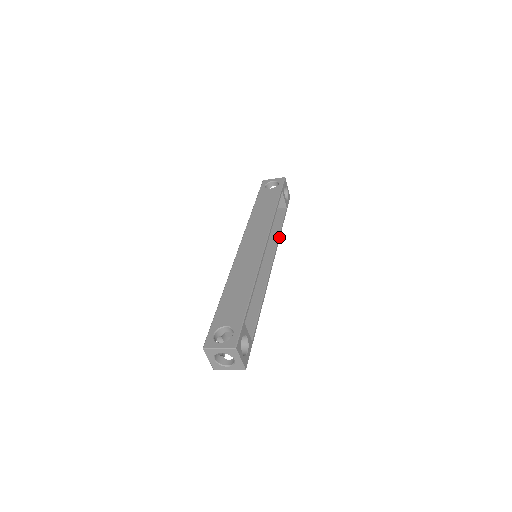
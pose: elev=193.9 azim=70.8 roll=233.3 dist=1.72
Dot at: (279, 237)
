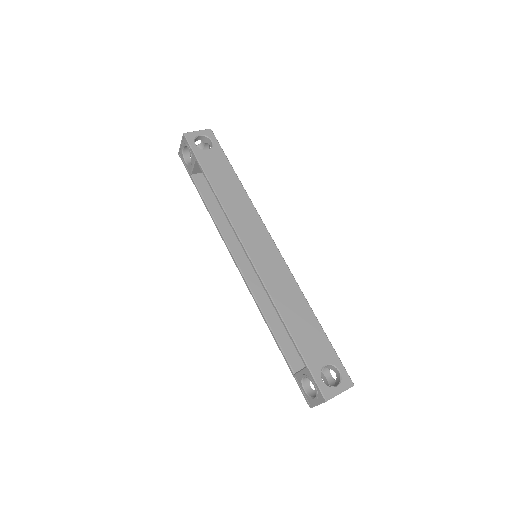
Dot at: occluded
